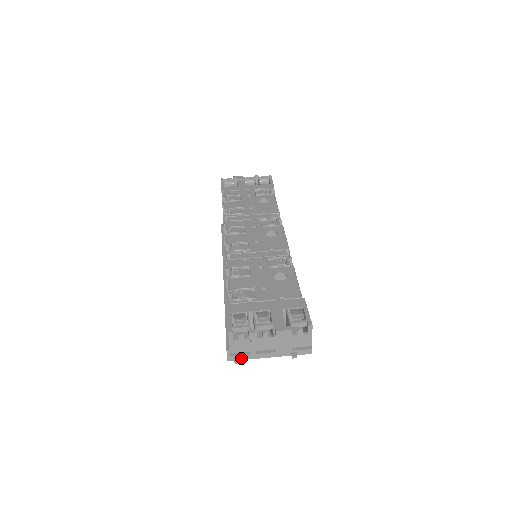
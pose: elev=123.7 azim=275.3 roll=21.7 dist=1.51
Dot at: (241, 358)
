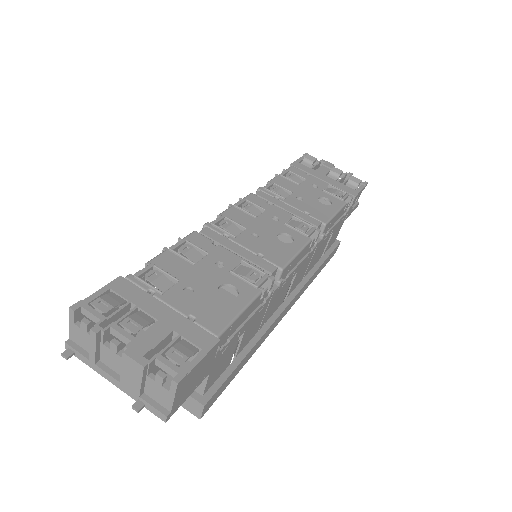
Dot at: (77, 355)
